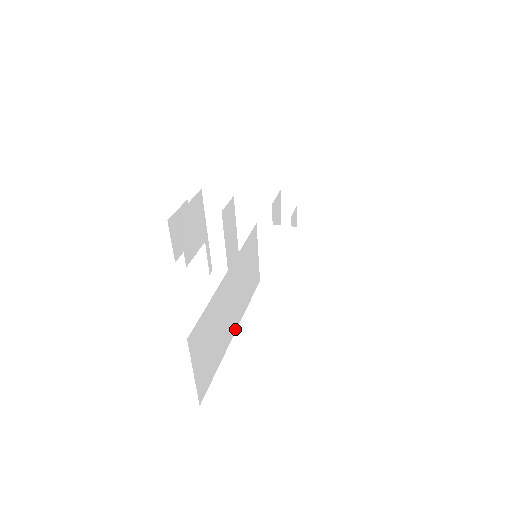
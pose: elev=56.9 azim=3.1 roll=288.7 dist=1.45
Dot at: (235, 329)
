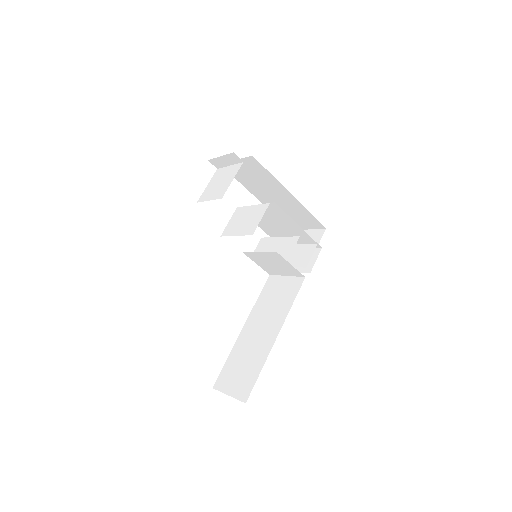
Dot at: occluded
